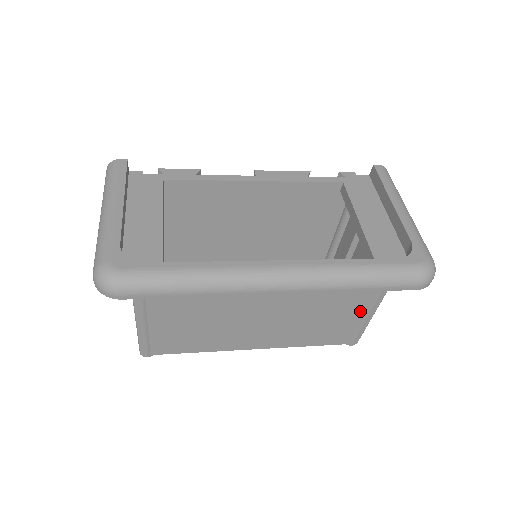
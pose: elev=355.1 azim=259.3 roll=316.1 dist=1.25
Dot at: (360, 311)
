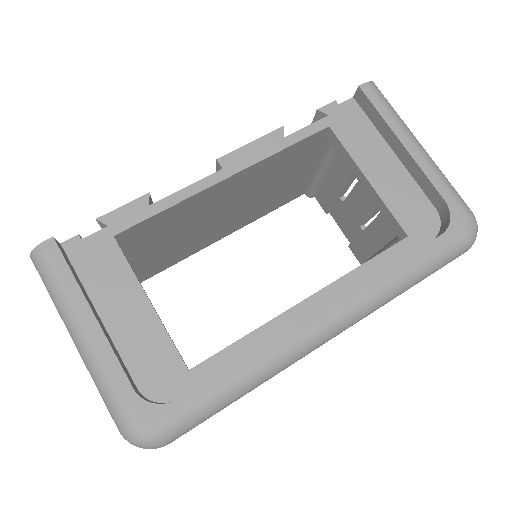
Dot at: occluded
